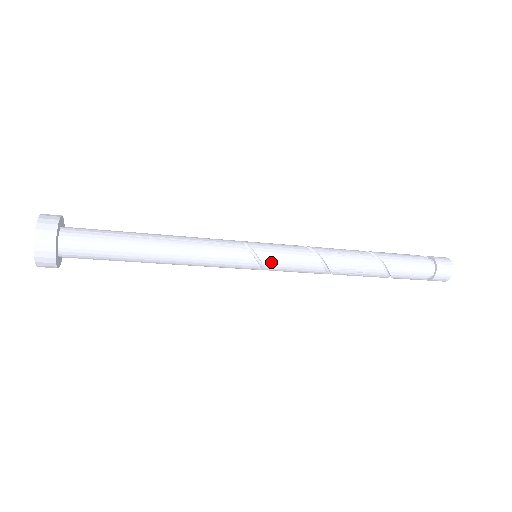
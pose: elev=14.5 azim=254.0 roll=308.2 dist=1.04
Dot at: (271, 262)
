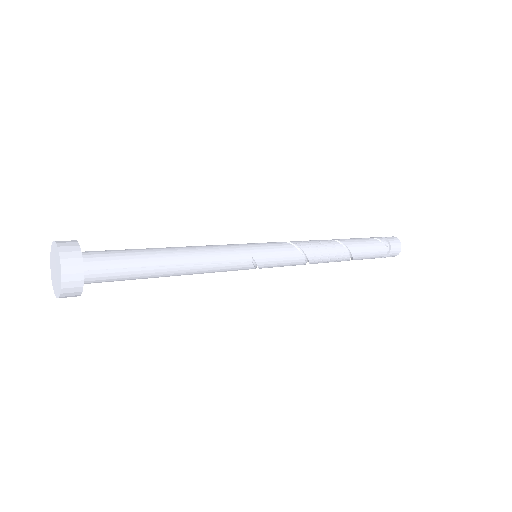
Dot at: occluded
